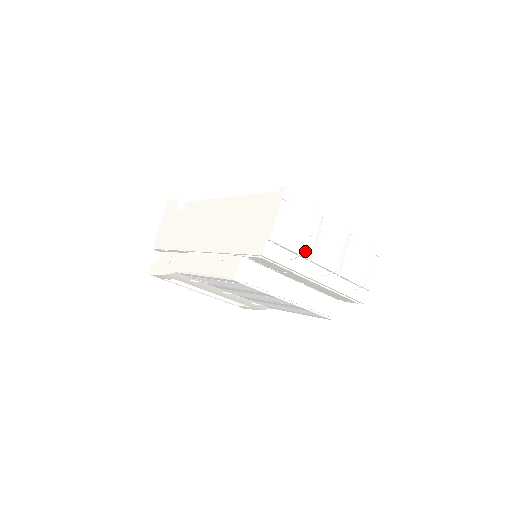
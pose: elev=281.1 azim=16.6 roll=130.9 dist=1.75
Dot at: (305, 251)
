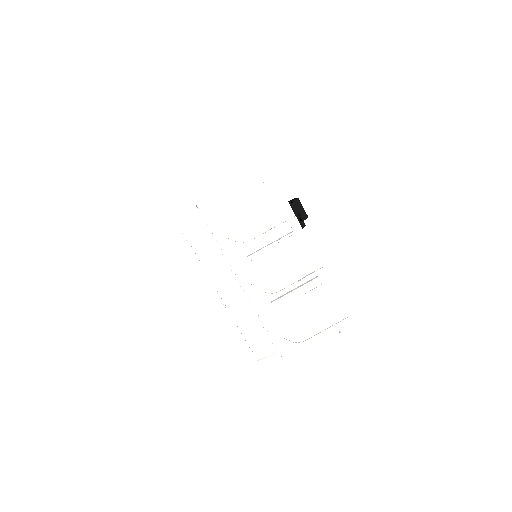
Dot at: (246, 241)
